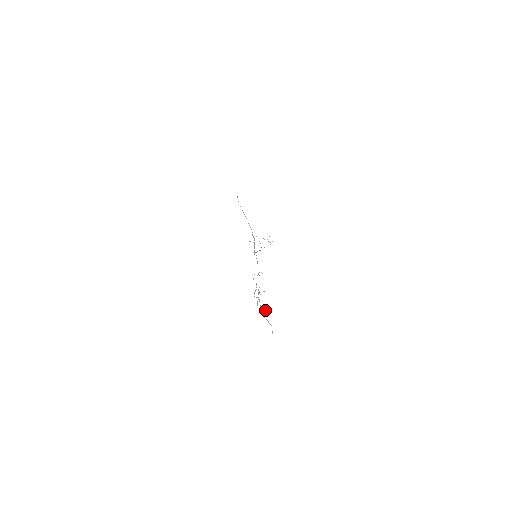
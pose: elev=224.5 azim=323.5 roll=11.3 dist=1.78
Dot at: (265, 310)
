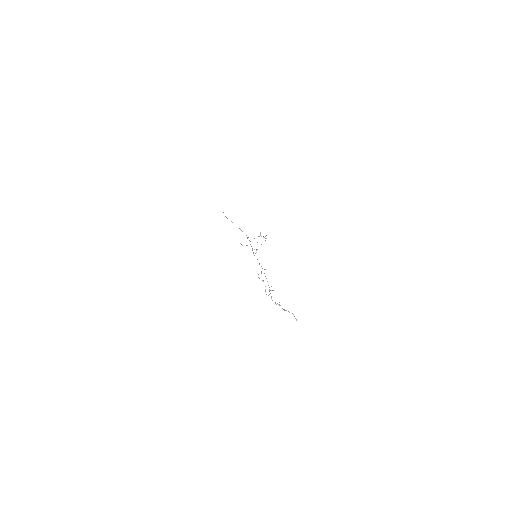
Dot at: occluded
